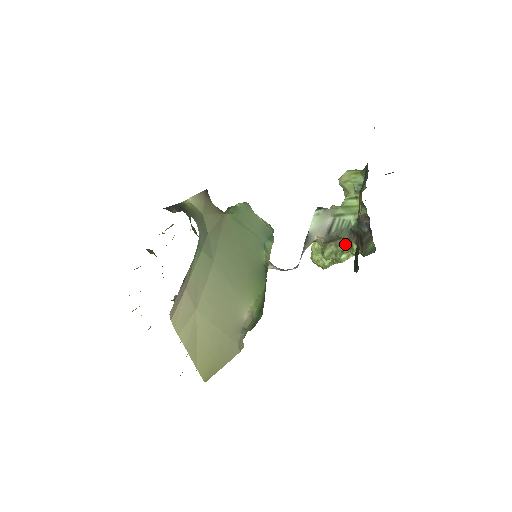
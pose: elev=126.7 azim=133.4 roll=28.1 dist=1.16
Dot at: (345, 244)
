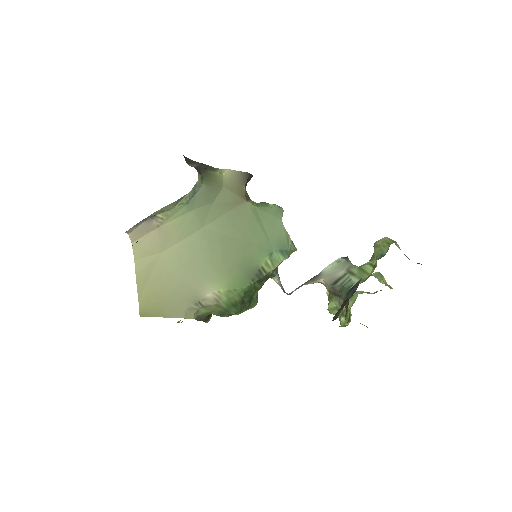
Dot at: occluded
